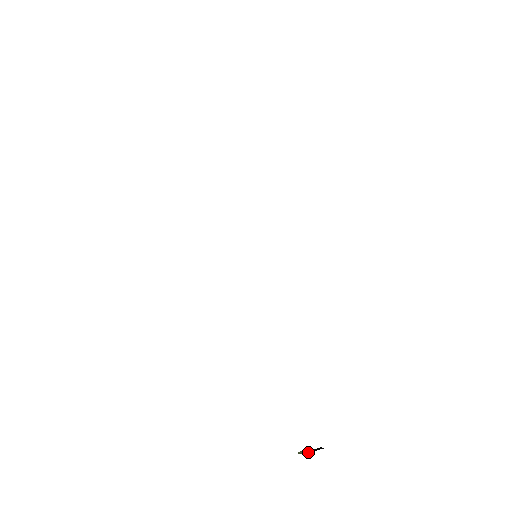
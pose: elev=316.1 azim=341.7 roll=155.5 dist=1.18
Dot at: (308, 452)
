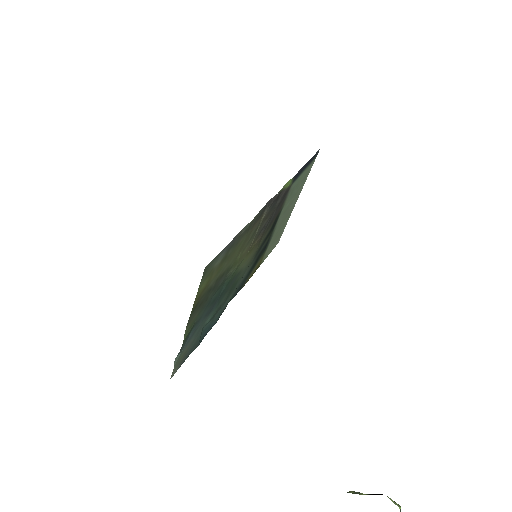
Dot at: (360, 494)
